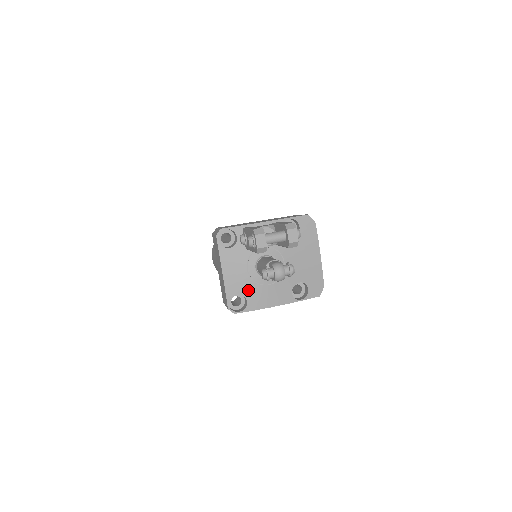
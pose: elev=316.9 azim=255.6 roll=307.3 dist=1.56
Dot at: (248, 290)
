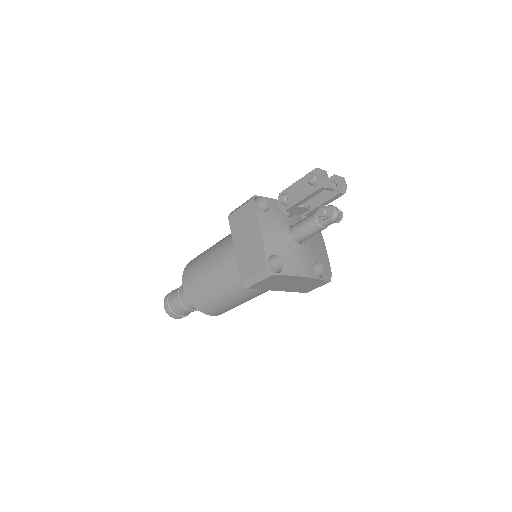
Dot at: (283, 253)
